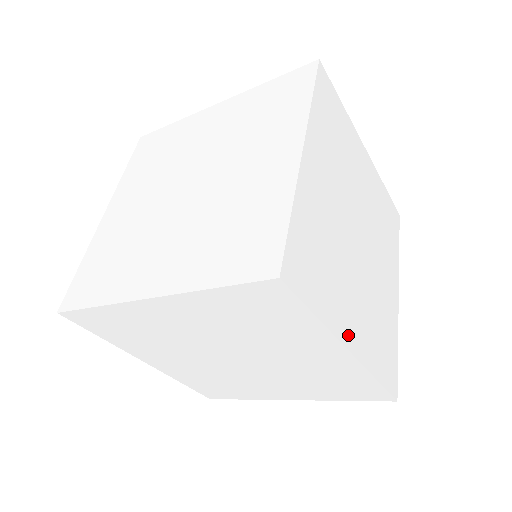
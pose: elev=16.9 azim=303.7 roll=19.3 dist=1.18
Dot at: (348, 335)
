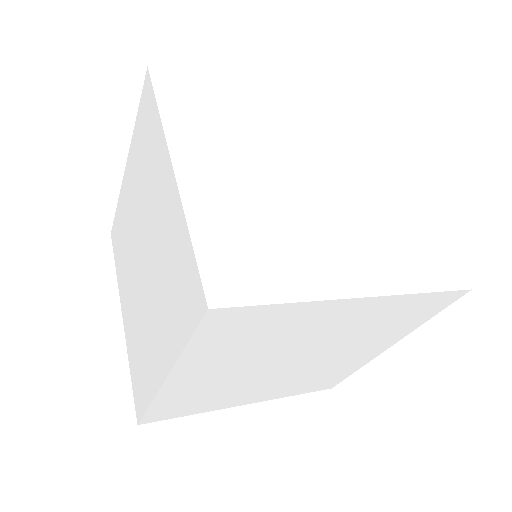
Dot at: (186, 159)
